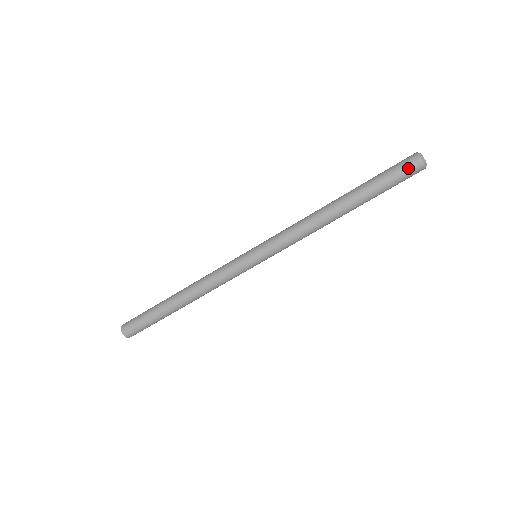
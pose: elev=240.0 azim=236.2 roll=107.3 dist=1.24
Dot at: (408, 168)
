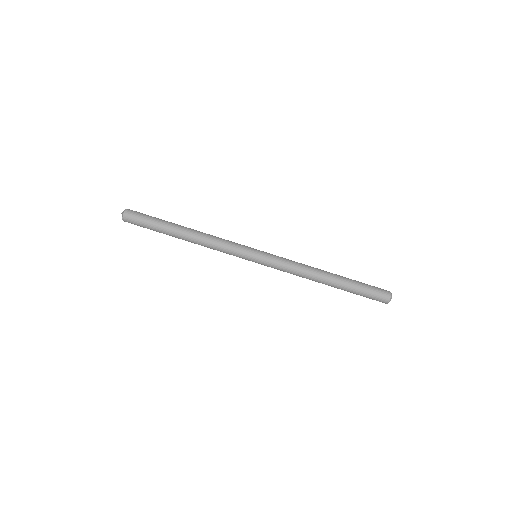
Dot at: (381, 293)
